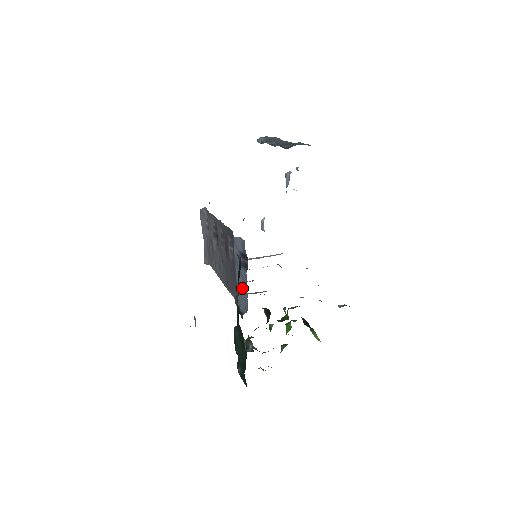
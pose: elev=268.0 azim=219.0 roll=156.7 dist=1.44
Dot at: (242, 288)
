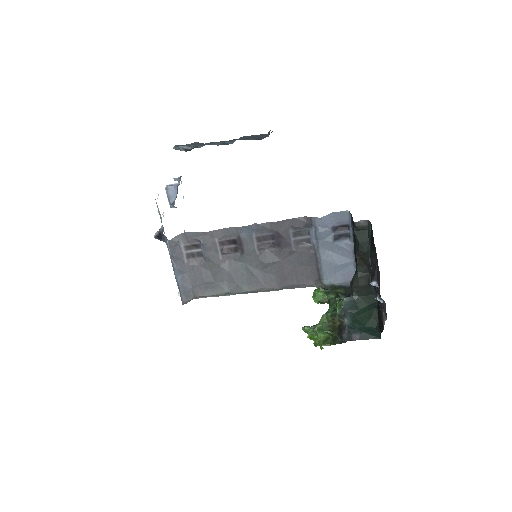
Dot at: (340, 260)
